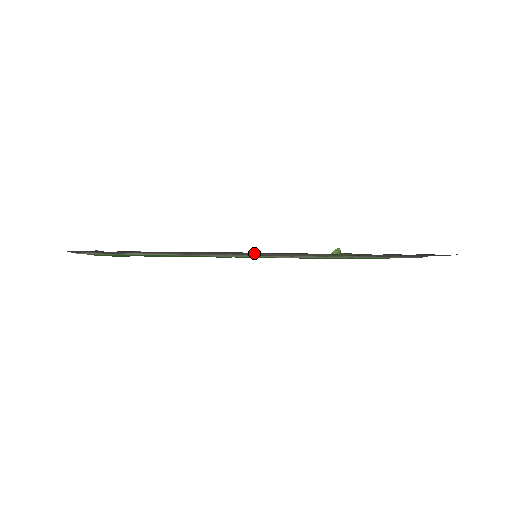
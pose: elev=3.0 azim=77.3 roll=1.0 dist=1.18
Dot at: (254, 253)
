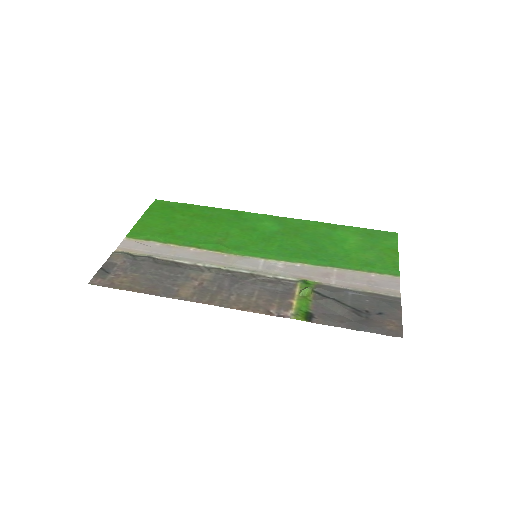
Dot at: (221, 298)
